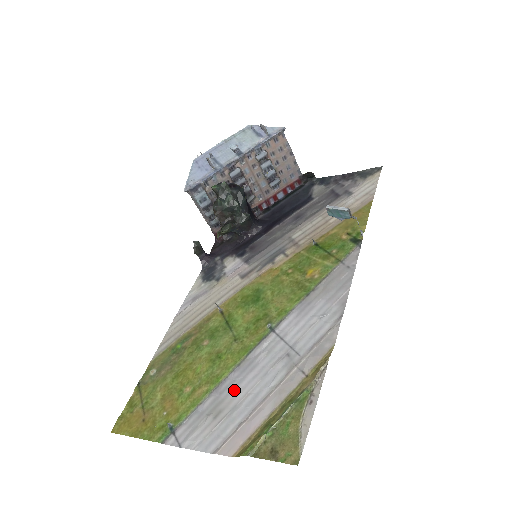
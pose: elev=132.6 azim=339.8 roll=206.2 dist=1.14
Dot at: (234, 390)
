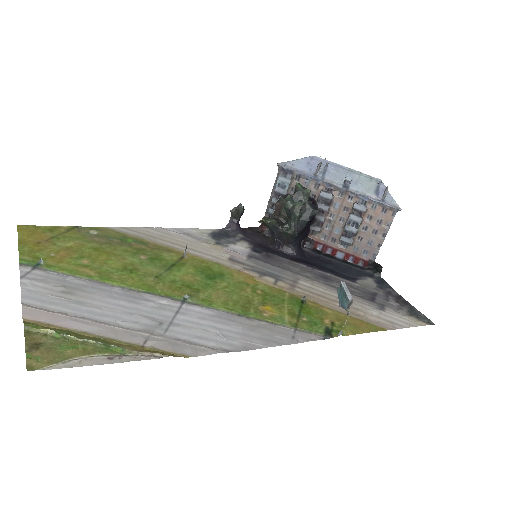
Dot at: (100, 295)
